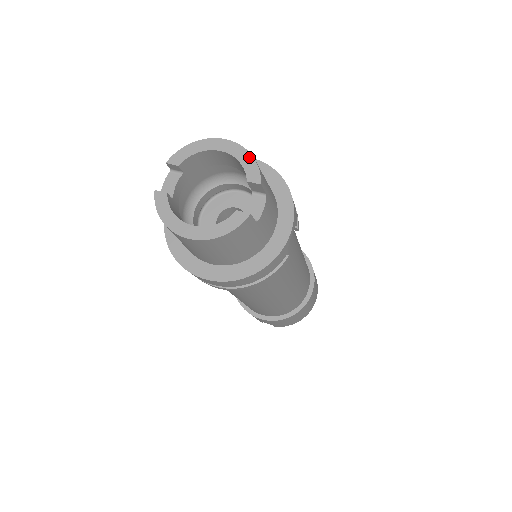
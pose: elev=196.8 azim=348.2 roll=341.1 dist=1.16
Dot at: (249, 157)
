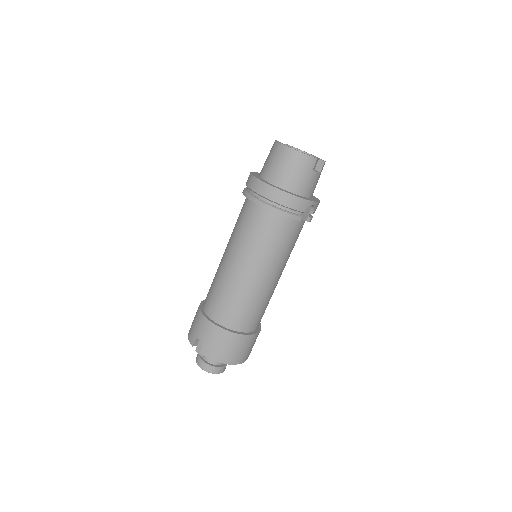
Dot at: occluded
